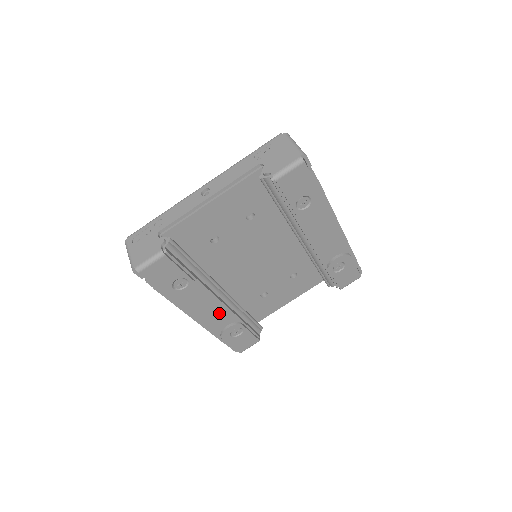
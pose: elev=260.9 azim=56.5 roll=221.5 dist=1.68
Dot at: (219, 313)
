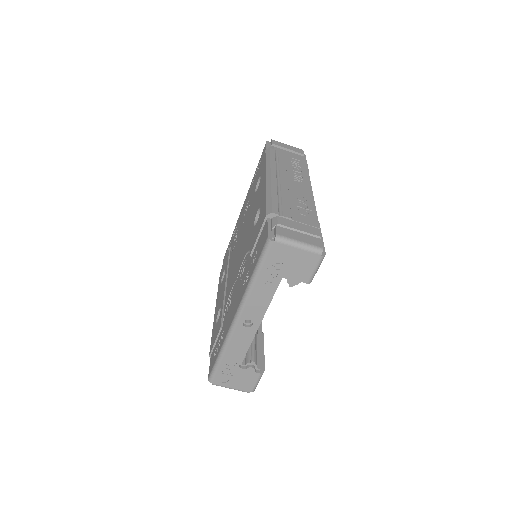
Dot at: occluded
